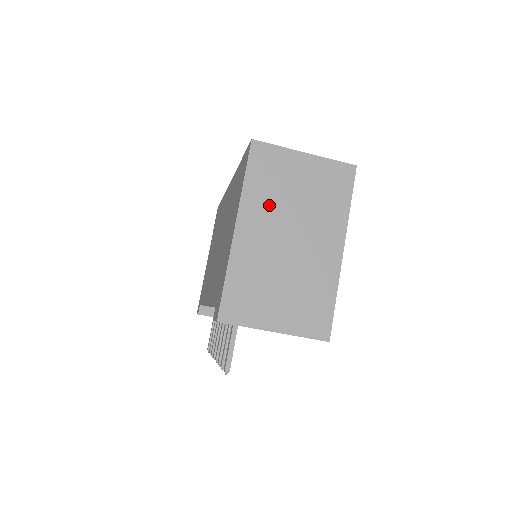
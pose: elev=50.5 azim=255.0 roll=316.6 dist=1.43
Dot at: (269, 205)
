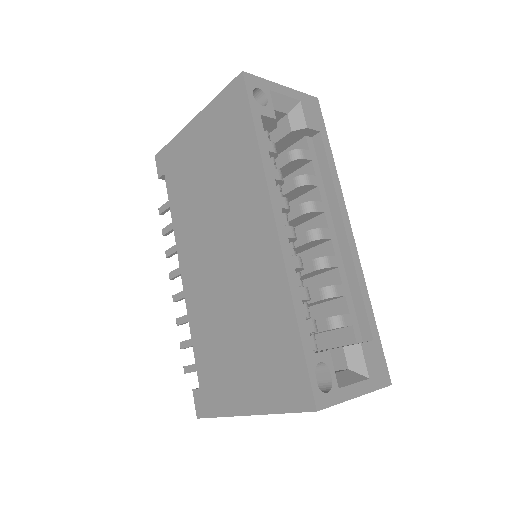
Dot at: occluded
